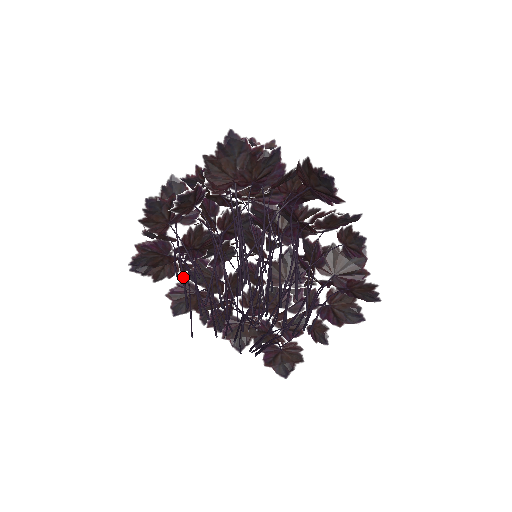
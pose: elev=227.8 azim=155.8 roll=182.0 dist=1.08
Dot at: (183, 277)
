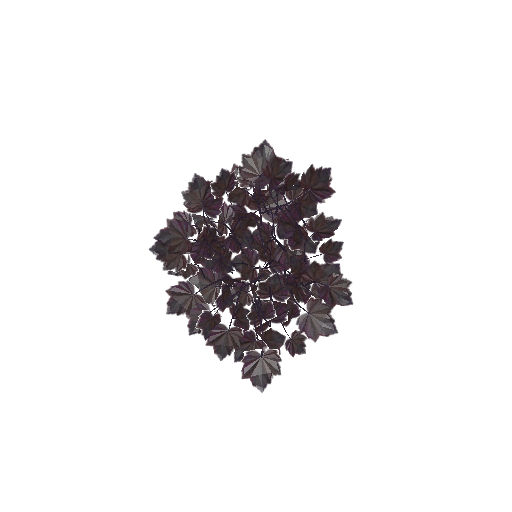
Dot at: (209, 229)
